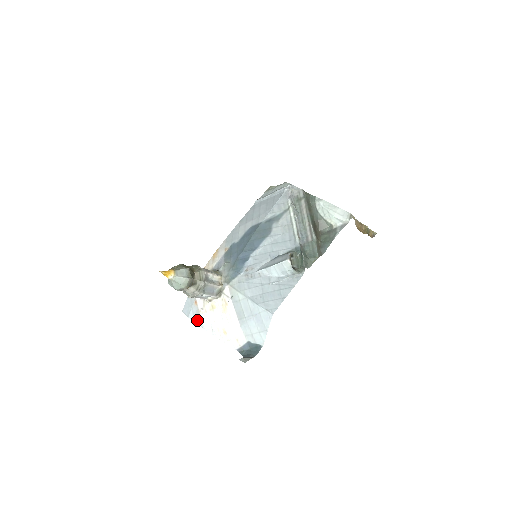
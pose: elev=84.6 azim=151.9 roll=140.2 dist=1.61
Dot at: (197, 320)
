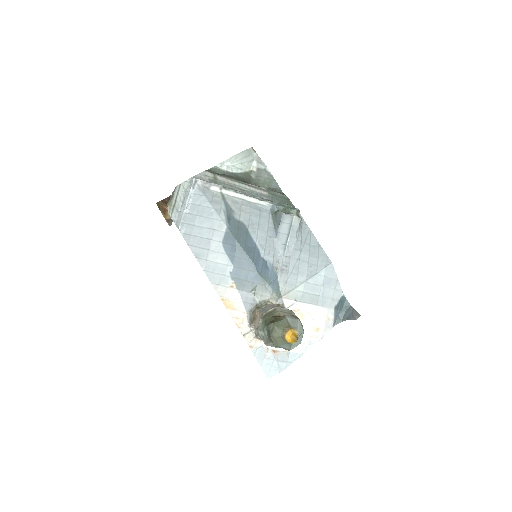
Dot at: (291, 359)
